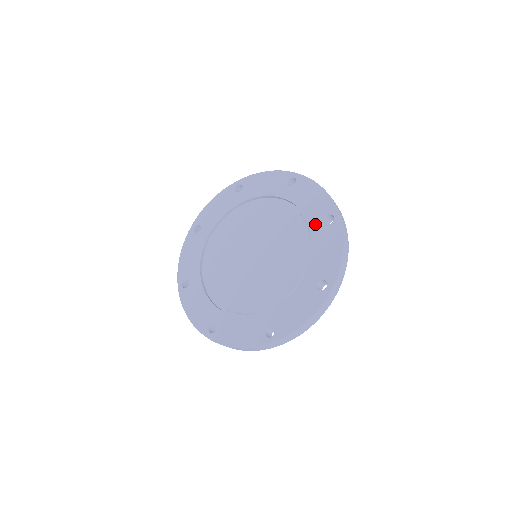
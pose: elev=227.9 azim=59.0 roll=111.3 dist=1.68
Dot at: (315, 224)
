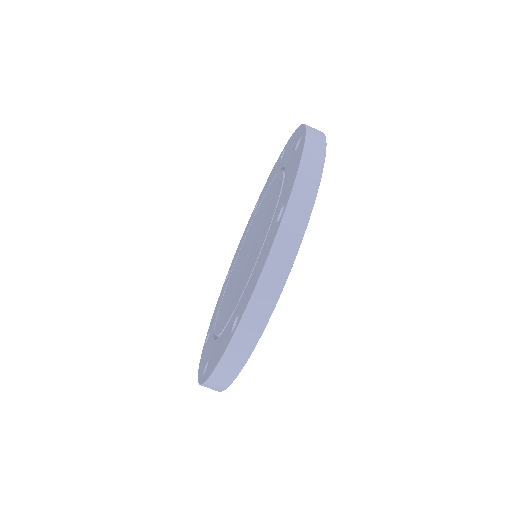
Dot at: (288, 163)
